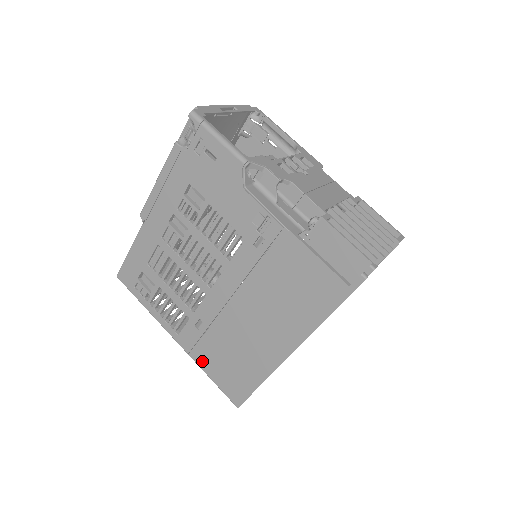
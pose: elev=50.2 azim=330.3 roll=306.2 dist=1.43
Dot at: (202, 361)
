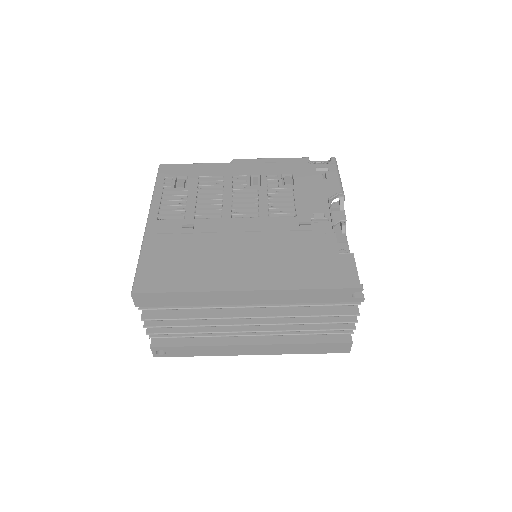
Dot at: (151, 245)
